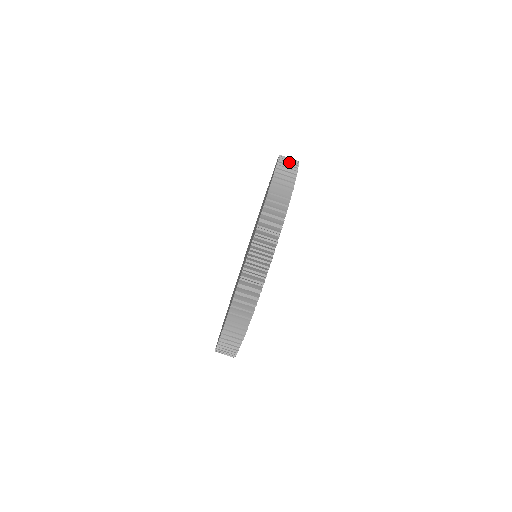
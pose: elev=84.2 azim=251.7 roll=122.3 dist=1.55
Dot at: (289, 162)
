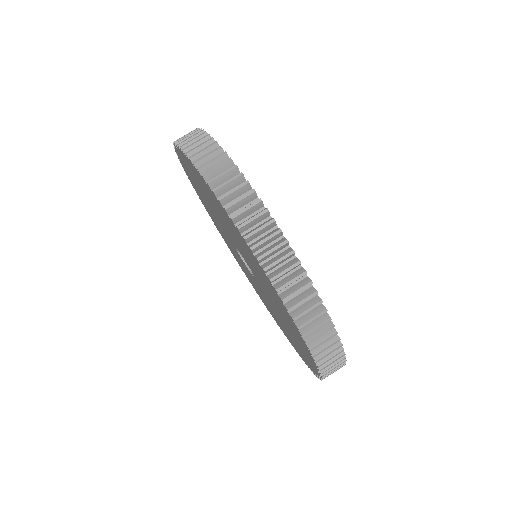
Dot at: occluded
